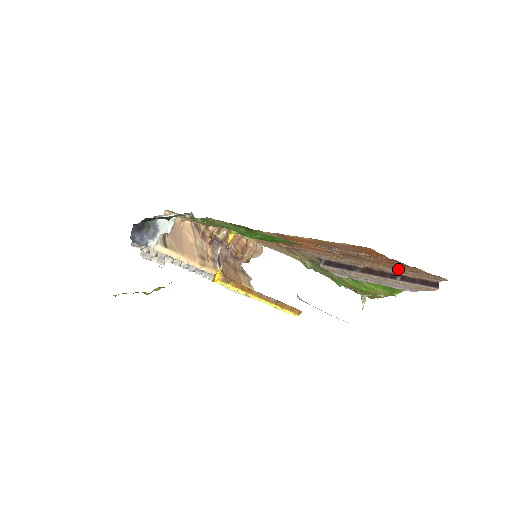
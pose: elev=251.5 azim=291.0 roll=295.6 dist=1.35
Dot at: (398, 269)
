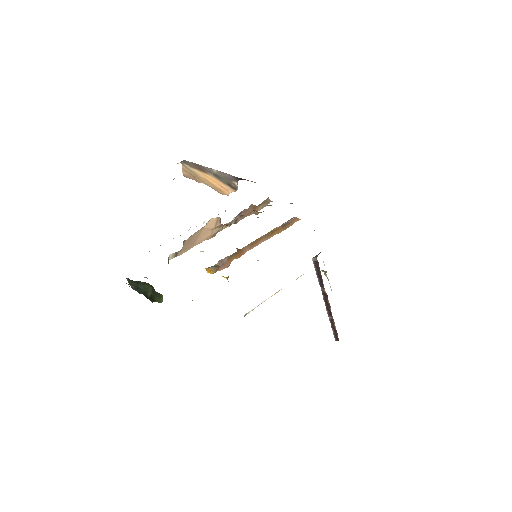
Dot at: occluded
